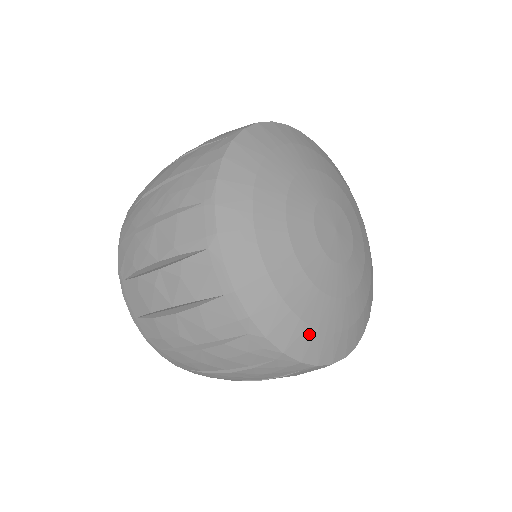
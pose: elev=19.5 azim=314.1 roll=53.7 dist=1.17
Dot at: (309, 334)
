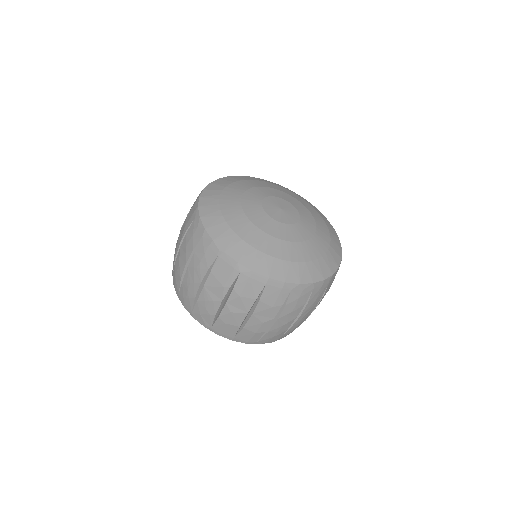
Dot at: (316, 265)
